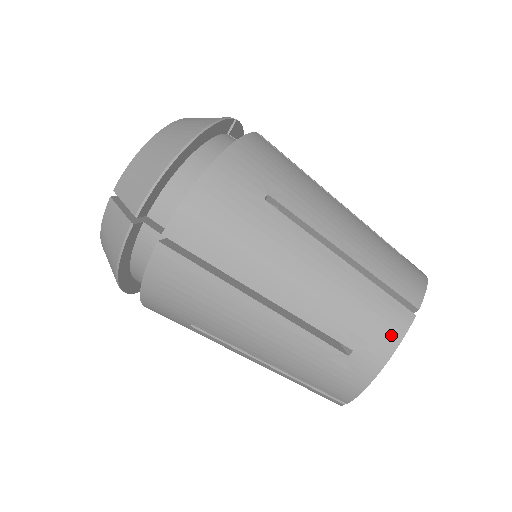
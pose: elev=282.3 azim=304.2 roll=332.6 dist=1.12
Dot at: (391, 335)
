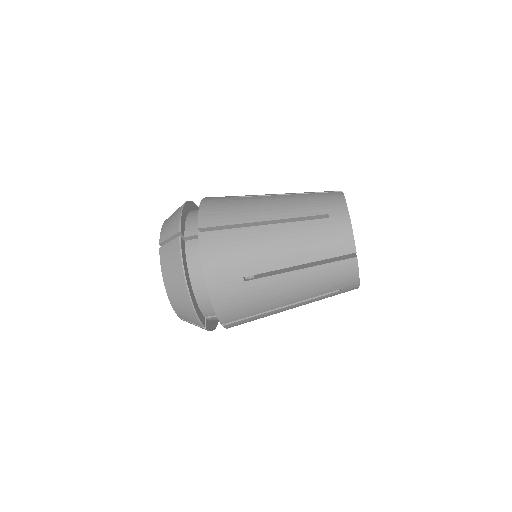
Dot at: (352, 275)
